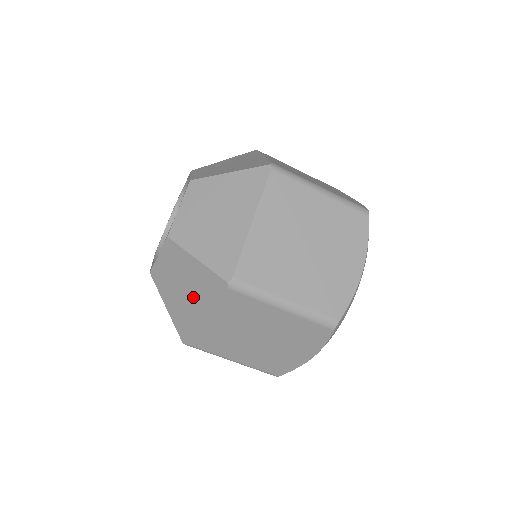
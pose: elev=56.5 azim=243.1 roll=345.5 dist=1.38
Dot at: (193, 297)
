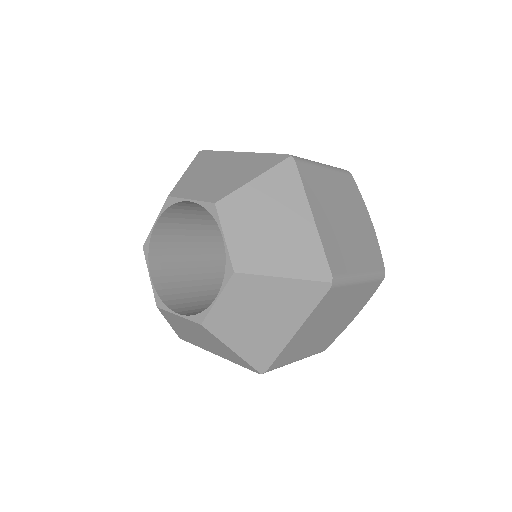
Dot at: occluded
